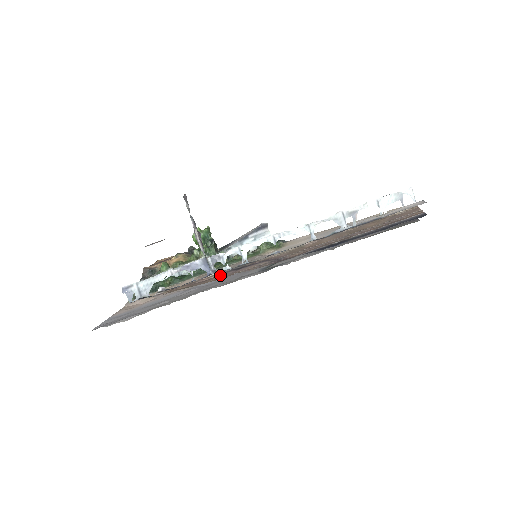
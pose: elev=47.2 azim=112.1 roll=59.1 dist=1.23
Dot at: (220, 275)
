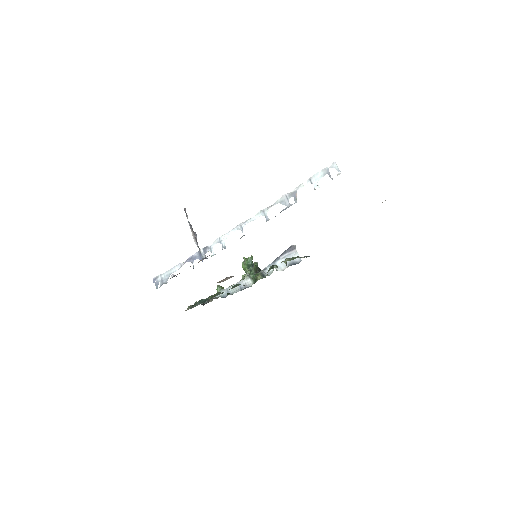
Dot at: occluded
